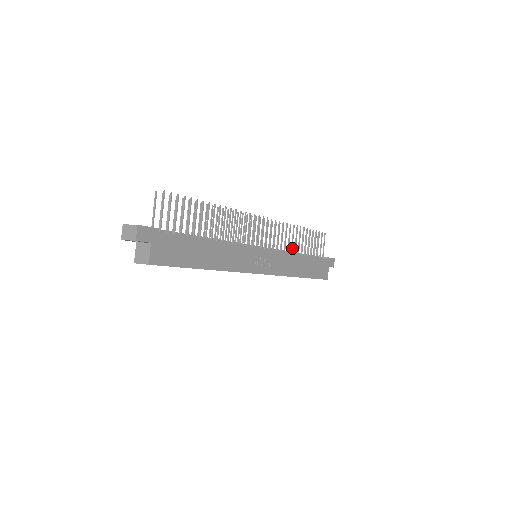
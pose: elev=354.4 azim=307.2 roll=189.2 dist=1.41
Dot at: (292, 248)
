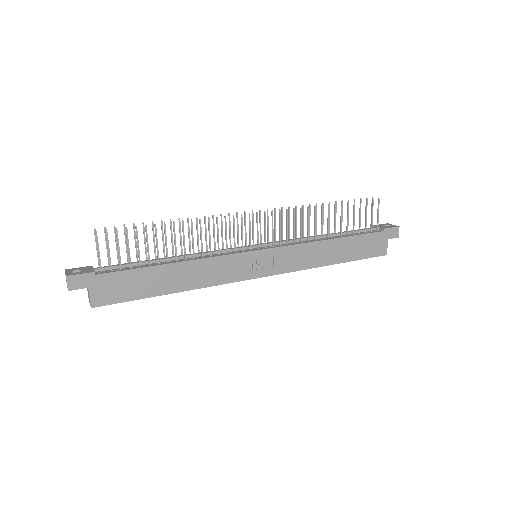
Dot at: (315, 234)
